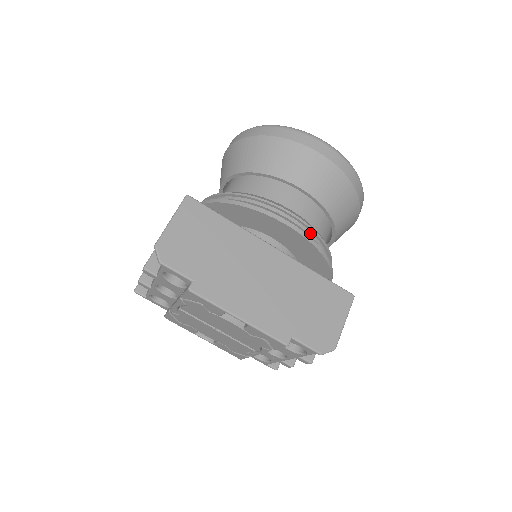
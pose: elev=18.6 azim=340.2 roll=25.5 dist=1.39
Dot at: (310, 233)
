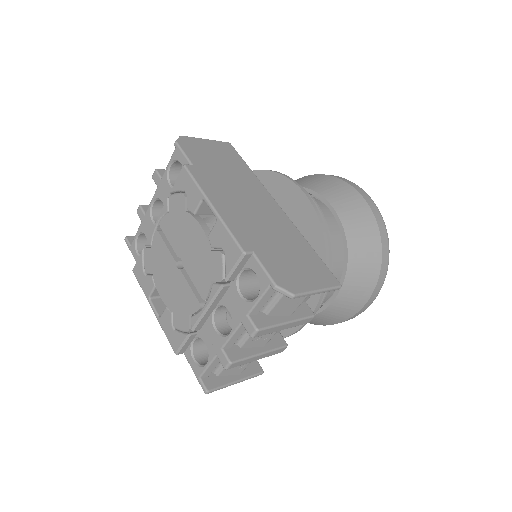
Dot at: occluded
